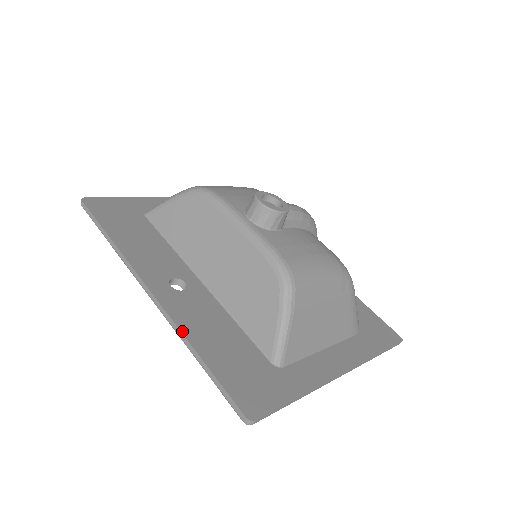
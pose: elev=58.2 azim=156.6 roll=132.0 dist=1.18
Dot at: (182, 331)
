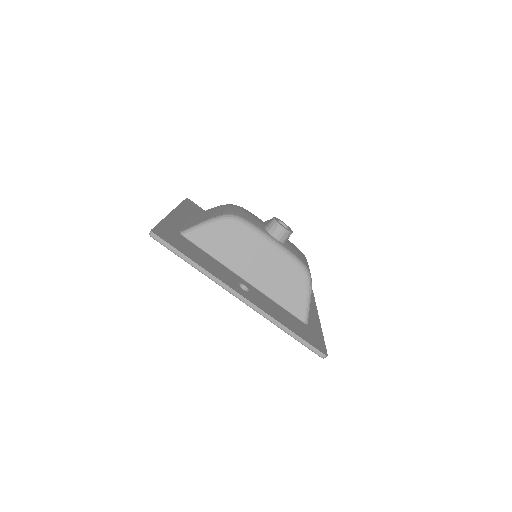
Dot at: (274, 318)
